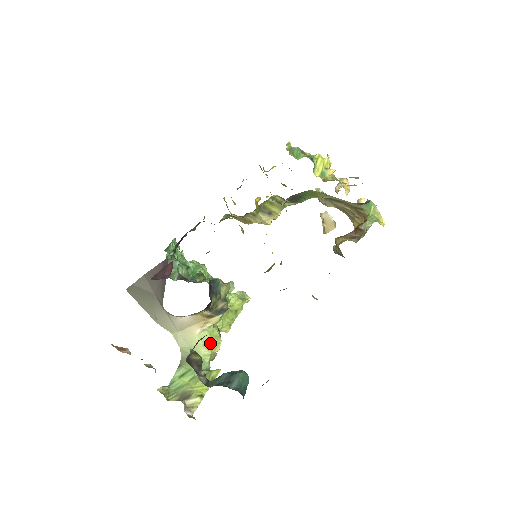
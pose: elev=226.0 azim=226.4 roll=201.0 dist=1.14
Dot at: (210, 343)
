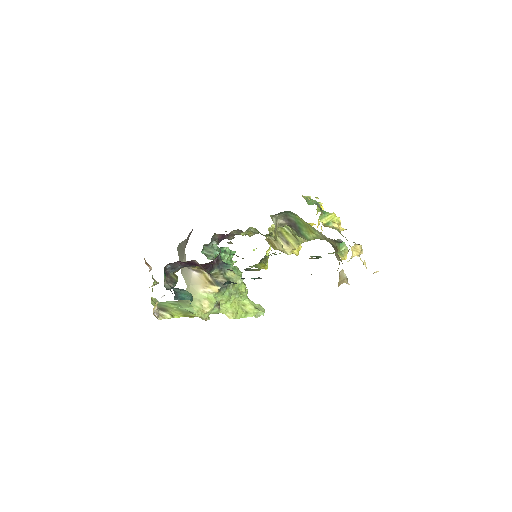
Dot at: (204, 302)
